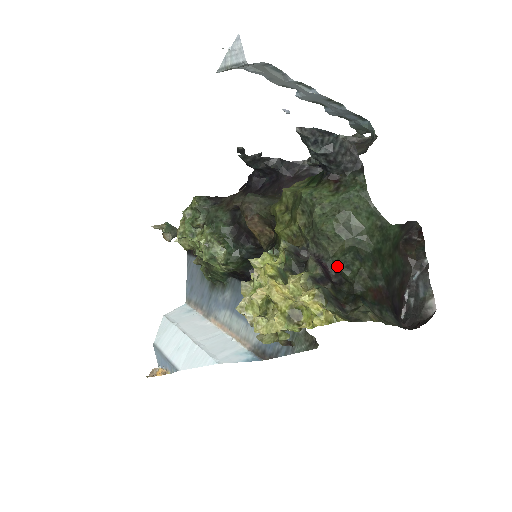
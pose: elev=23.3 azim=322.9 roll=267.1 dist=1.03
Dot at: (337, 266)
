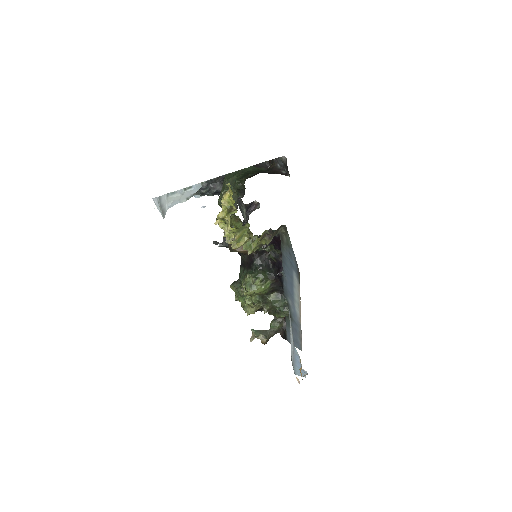
Dot at: (240, 193)
